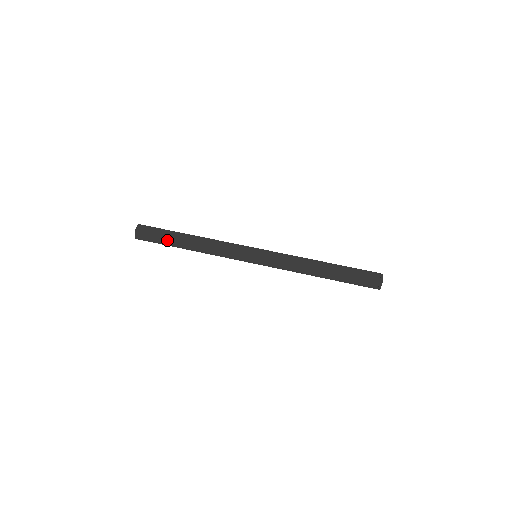
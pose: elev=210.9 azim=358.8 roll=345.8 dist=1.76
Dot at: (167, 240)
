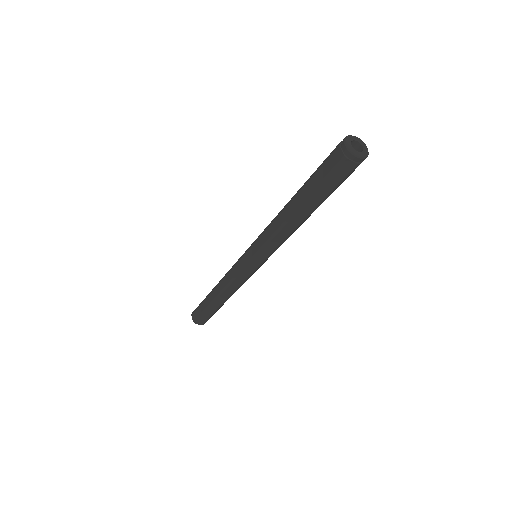
Dot at: (209, 310)
